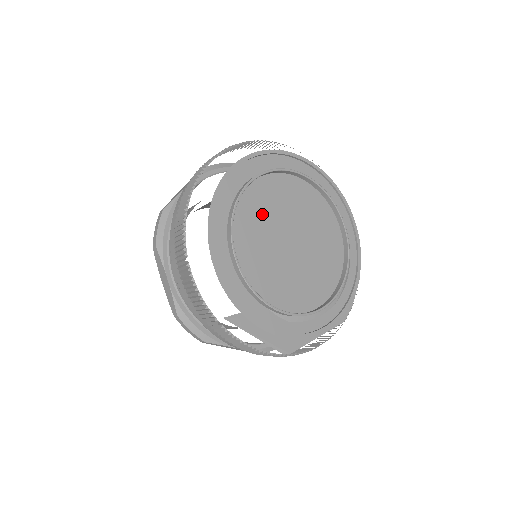
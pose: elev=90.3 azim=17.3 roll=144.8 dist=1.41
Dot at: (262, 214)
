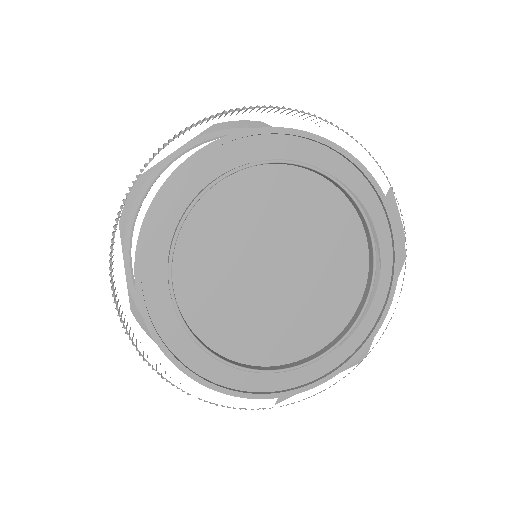
Dot at: (217, 283)
